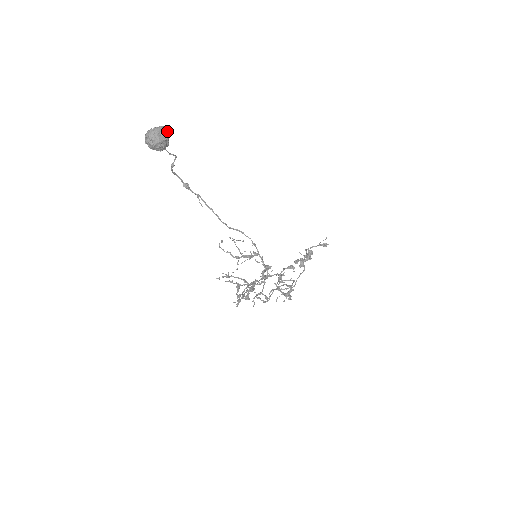
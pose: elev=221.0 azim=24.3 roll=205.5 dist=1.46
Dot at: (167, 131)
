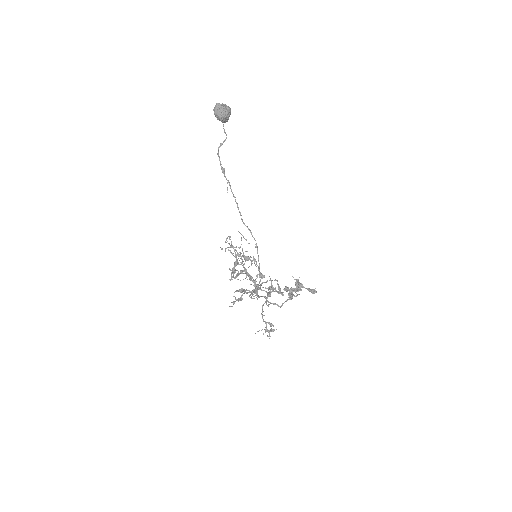
Dot at: occluded
